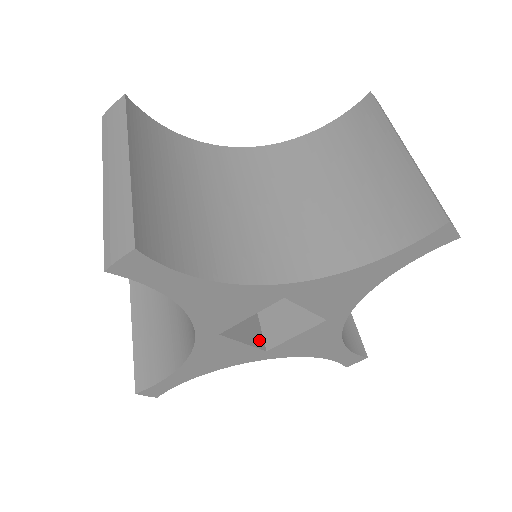
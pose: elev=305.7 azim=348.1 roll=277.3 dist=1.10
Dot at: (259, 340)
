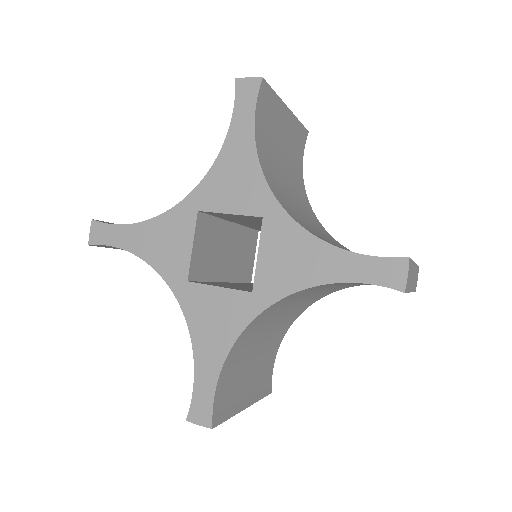
Dot at: occluded
